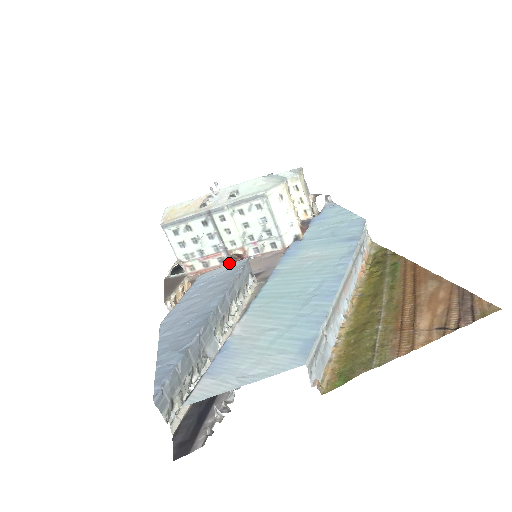
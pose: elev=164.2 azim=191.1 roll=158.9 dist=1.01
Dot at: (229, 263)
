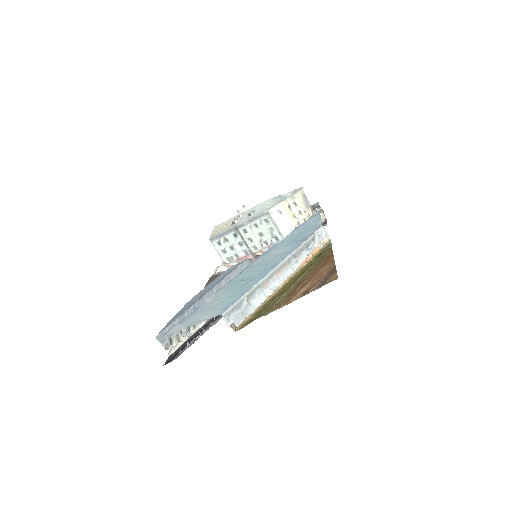
Dot at: occluded
